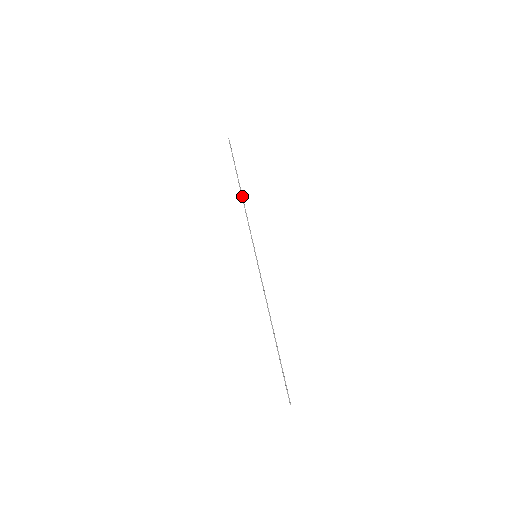
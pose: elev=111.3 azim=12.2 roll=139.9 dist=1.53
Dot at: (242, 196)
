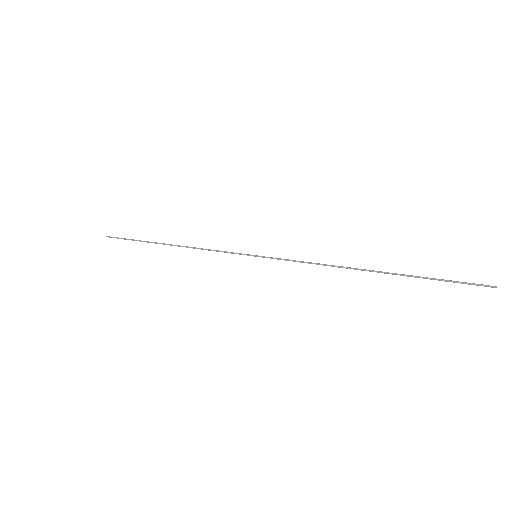
Dot at: (176, 245)
